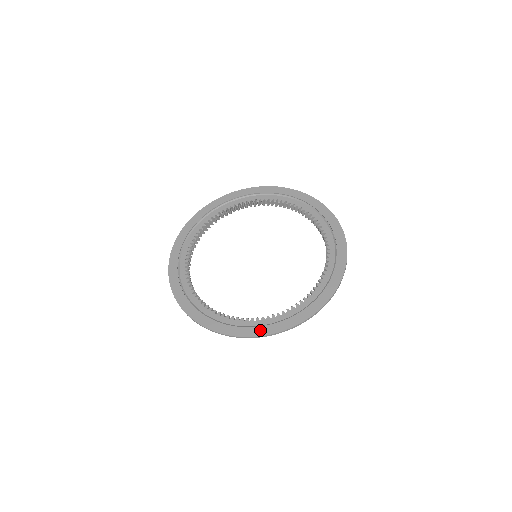
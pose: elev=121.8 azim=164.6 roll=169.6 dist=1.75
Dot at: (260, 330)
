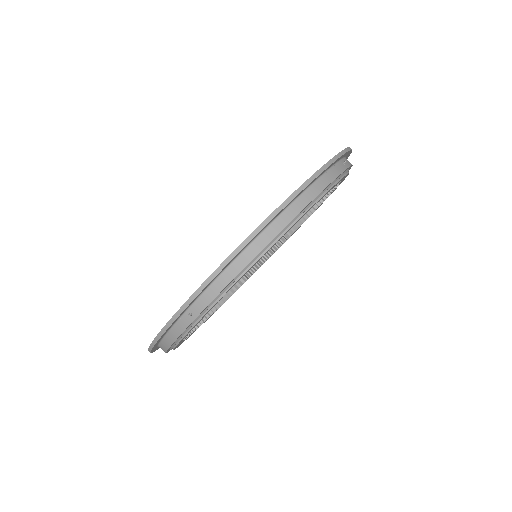
Dot at: occluded
